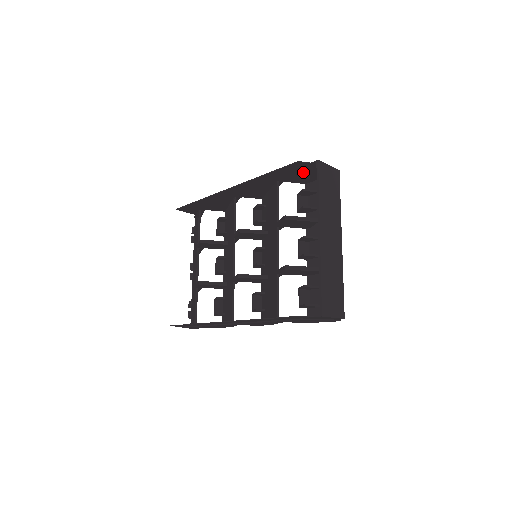
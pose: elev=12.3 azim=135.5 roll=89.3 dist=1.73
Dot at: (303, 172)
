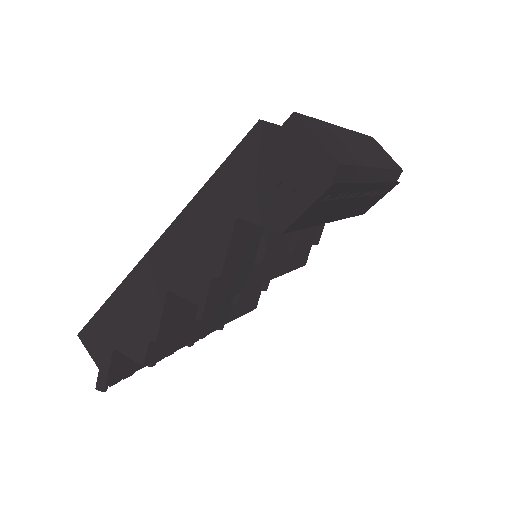
Dot at: occluded
